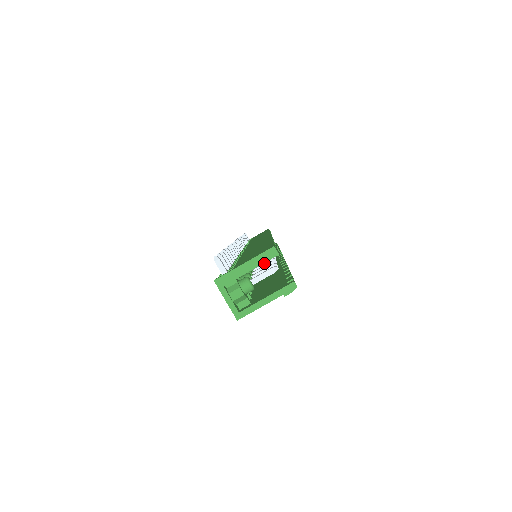
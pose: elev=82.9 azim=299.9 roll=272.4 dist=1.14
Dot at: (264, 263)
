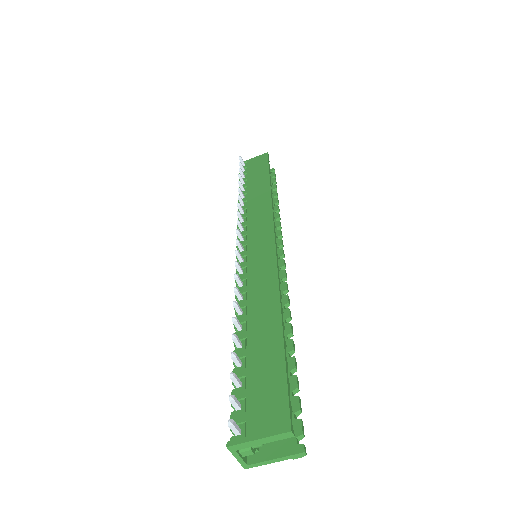
Dot at: occluded
